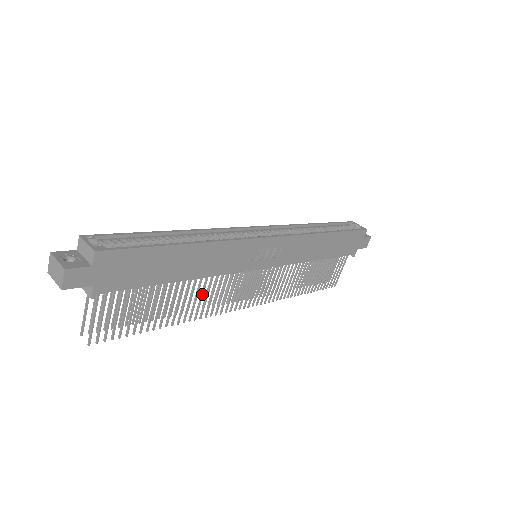
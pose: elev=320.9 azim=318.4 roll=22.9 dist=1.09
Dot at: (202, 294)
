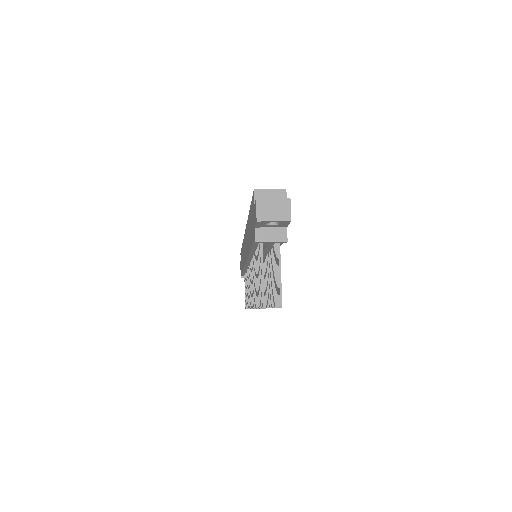
Dot at: occluded
